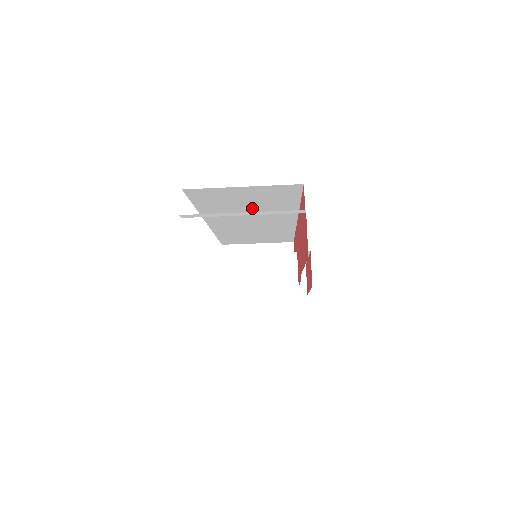
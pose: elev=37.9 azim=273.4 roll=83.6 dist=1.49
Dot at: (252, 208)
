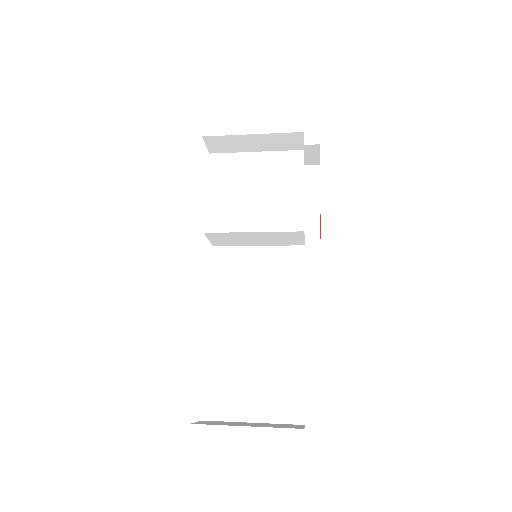
Dot at: occluded
